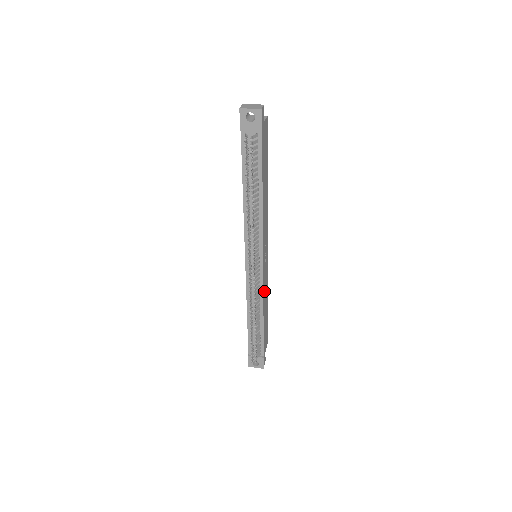
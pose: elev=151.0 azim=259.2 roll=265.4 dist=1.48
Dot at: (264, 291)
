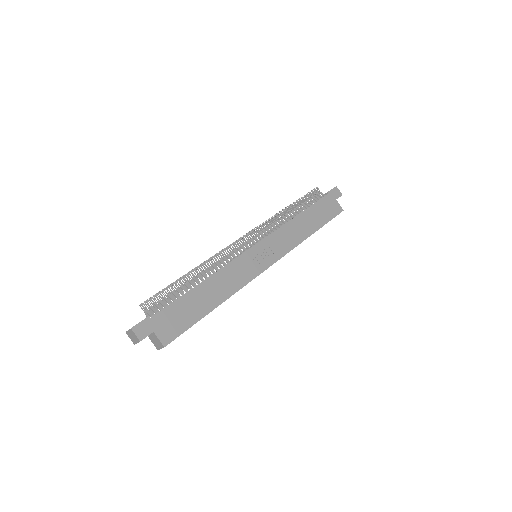
Dot at: (230, 271)
